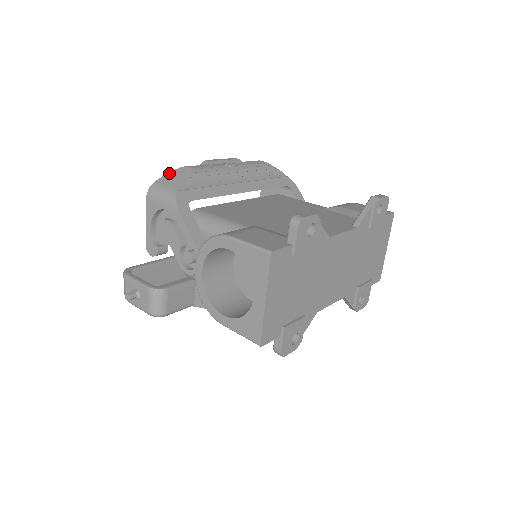
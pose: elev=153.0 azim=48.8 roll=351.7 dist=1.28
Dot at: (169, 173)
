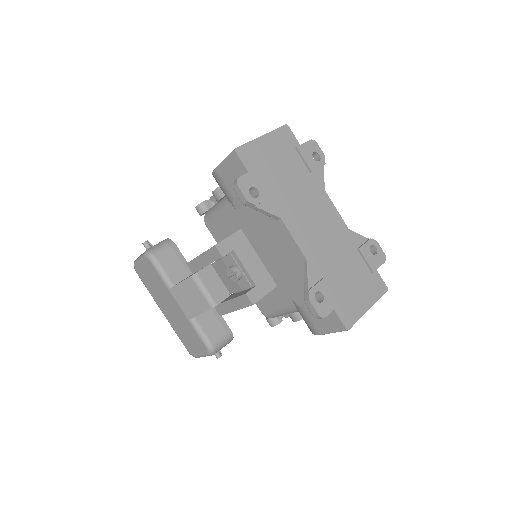
Dot at: occluded
